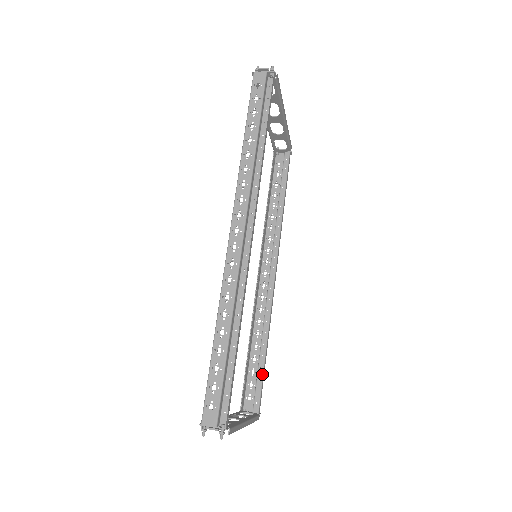
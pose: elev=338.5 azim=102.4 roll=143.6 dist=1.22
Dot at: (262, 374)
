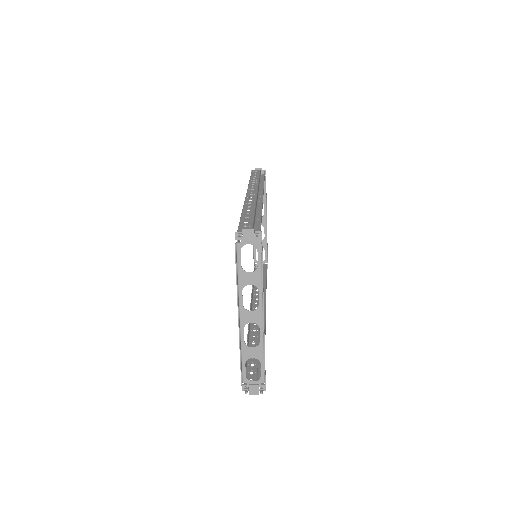
Dot at: occluded
